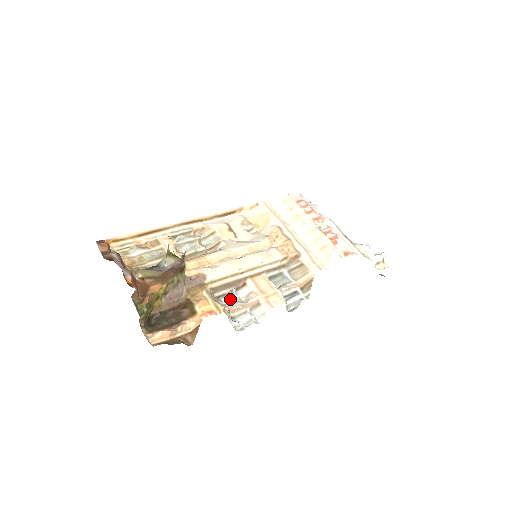
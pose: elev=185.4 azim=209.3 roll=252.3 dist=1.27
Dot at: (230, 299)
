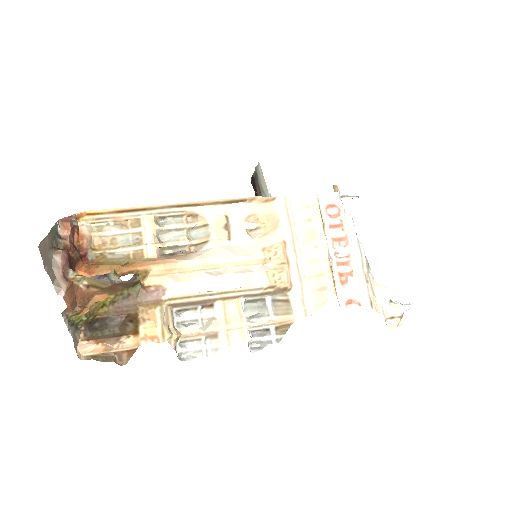
Dot at: (191, 317)
